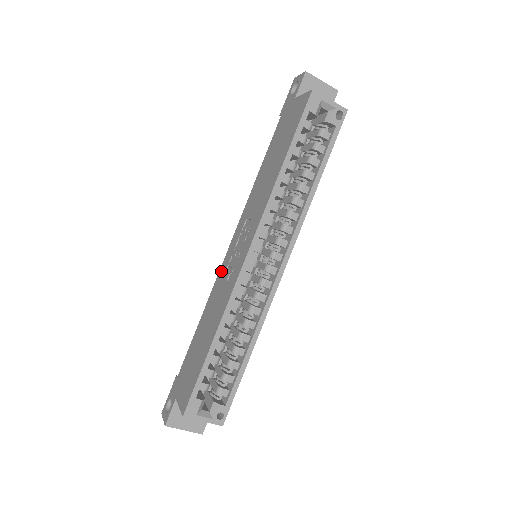
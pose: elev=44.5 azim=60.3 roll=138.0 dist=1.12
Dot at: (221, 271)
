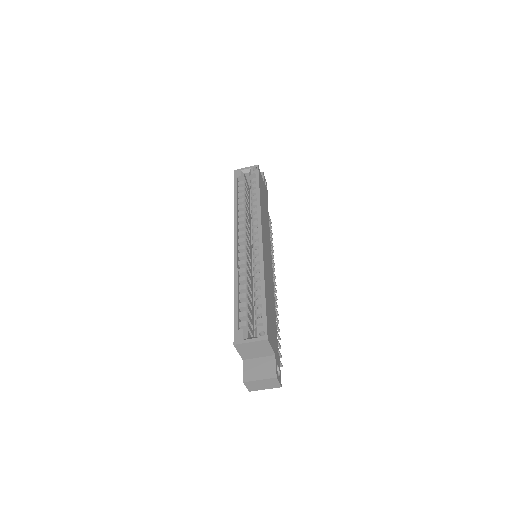
Dot at: occluded
